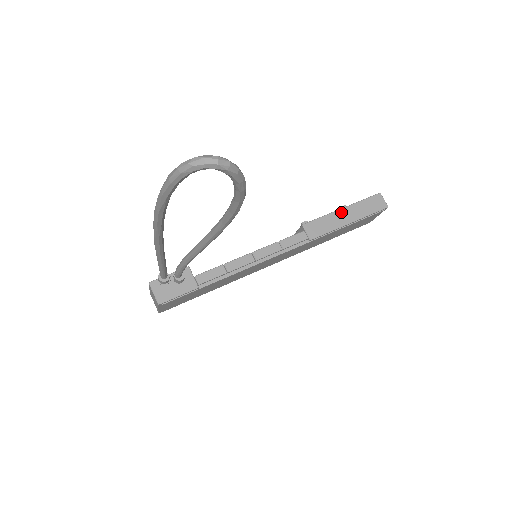
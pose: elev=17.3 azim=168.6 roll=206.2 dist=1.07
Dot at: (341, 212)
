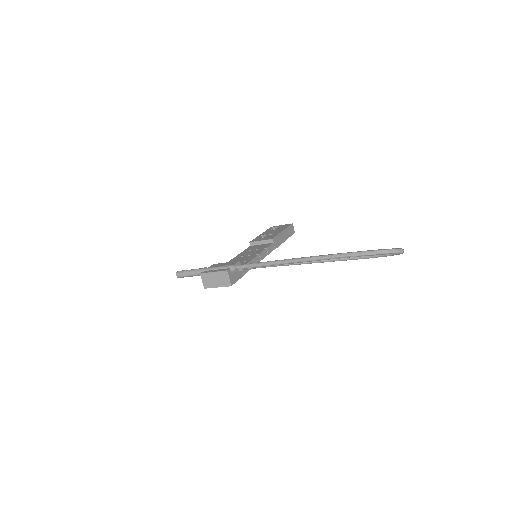
Dot at: (283, 233)
